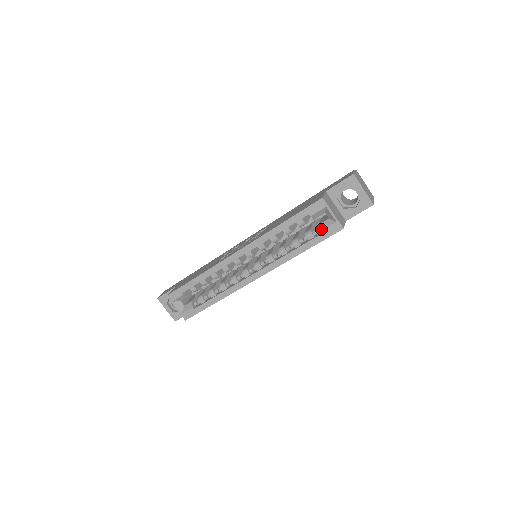
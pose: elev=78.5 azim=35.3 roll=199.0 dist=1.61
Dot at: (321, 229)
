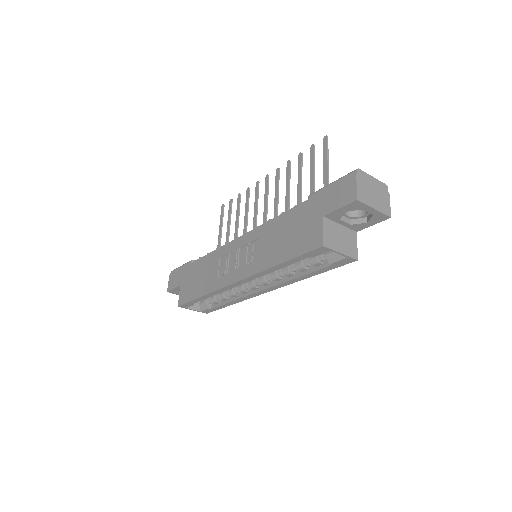
Dot at: (329, 262)
